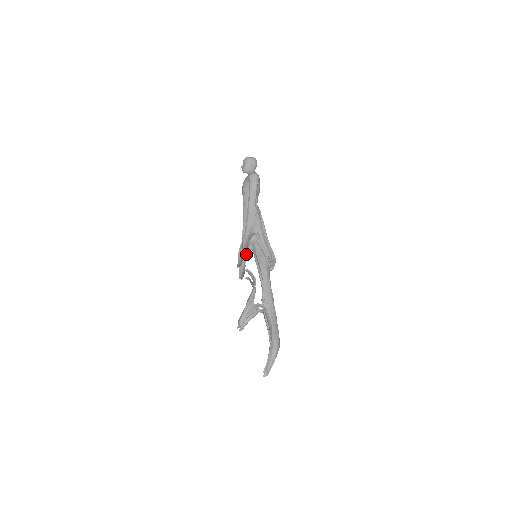
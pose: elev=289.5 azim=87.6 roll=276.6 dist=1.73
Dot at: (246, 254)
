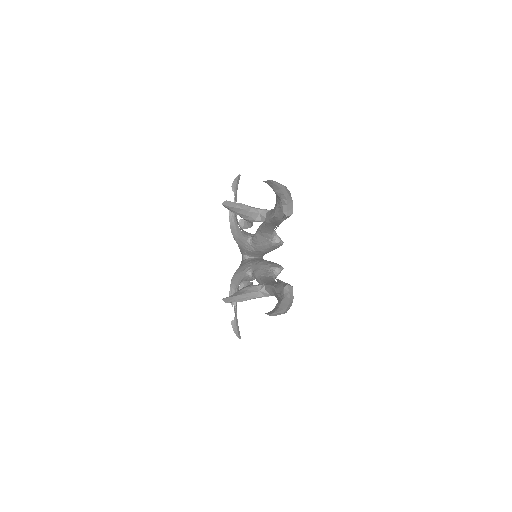
Dot at: (242, 274)
